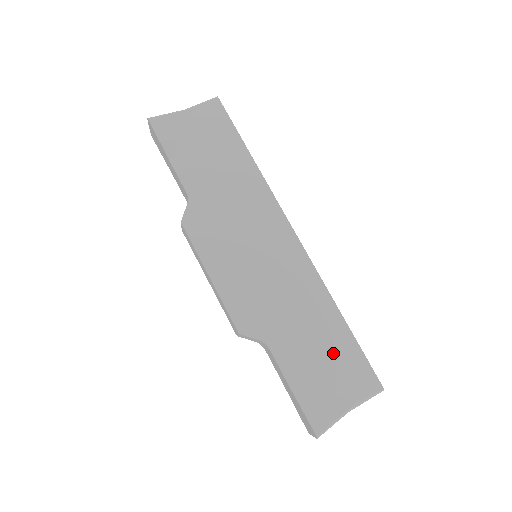
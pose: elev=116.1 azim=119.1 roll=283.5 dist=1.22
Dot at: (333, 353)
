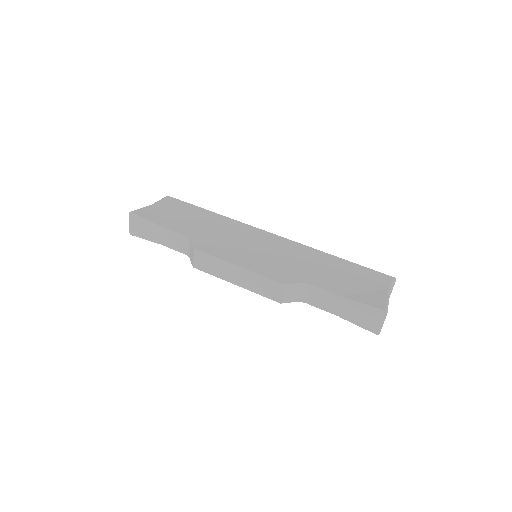
Dot at: (350, 273)
